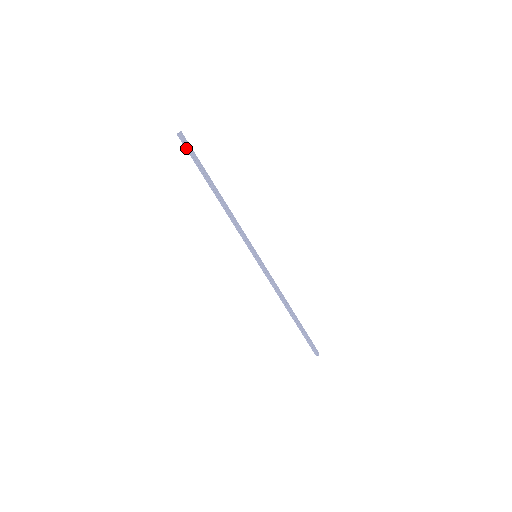
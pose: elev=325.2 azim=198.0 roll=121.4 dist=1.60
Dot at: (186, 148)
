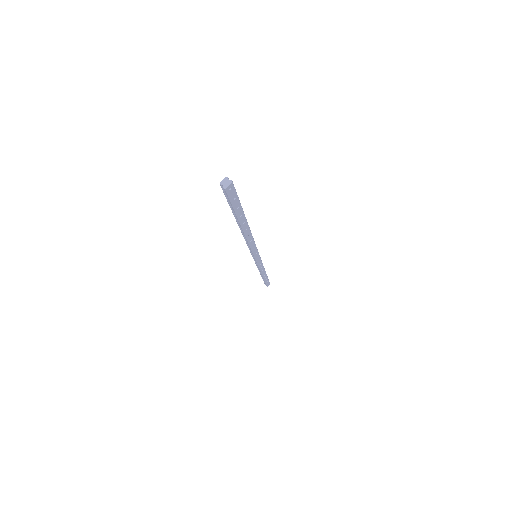
Dot at: (226, 196)
